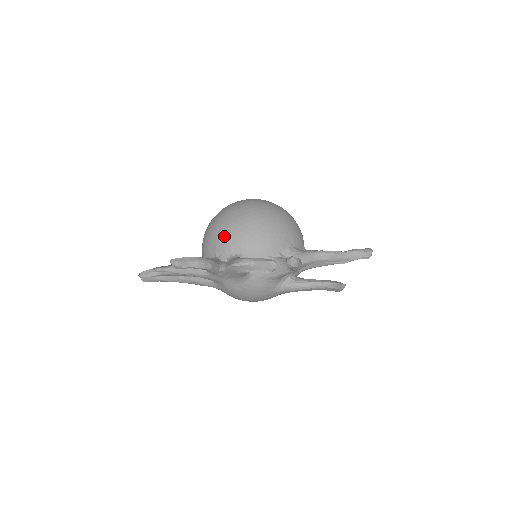
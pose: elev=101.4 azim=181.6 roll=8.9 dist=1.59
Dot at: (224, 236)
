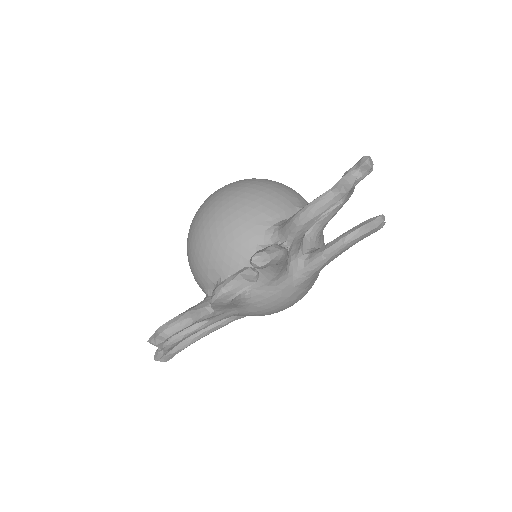
Dot at: (196, 268)
